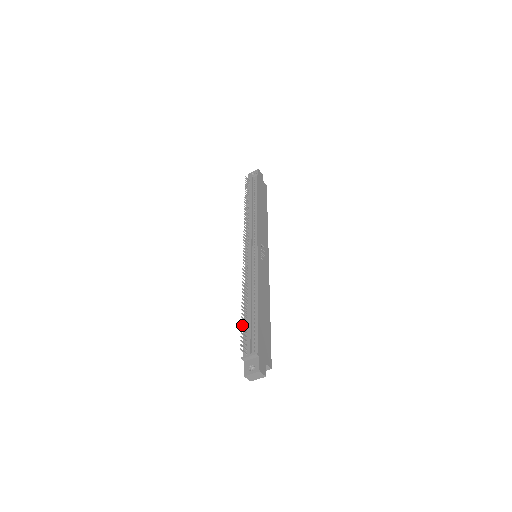
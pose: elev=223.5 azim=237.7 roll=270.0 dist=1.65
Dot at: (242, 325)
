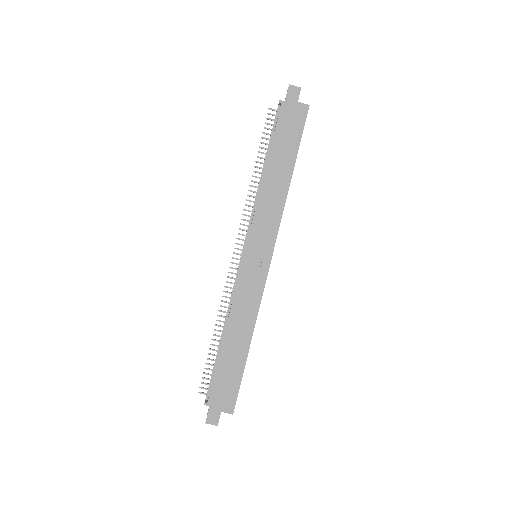
Dot at: (207, 364)
